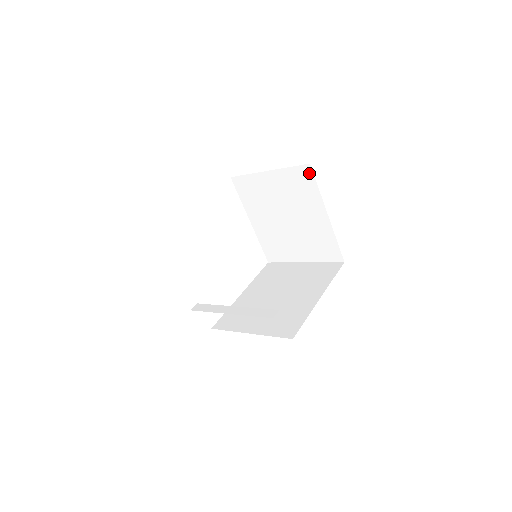
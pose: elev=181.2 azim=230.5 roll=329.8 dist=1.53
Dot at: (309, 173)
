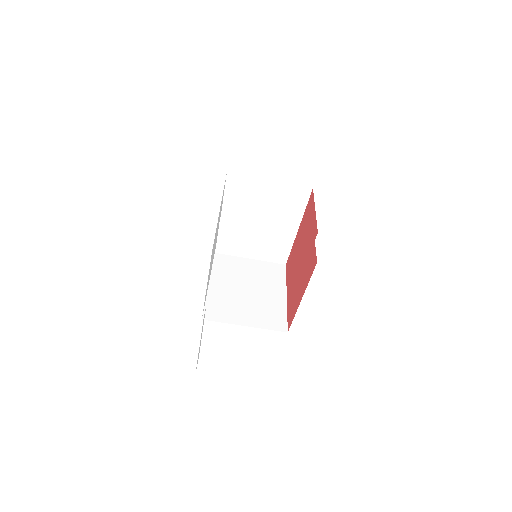
Dot at: (283, 269)
